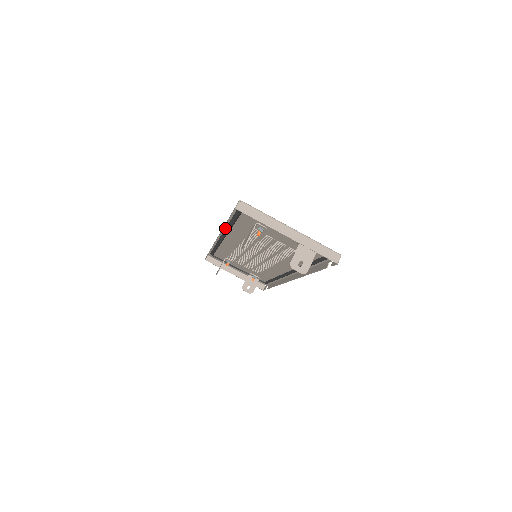
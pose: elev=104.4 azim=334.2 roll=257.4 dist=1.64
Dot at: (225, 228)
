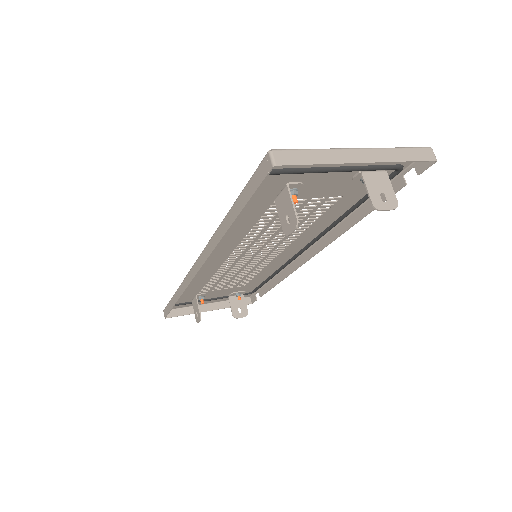
Dot at: (212, 239)
